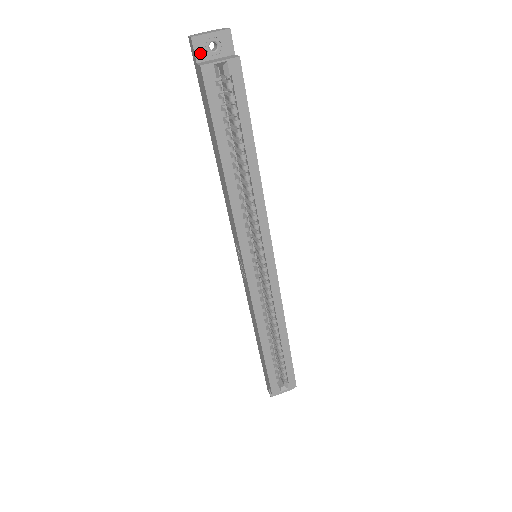
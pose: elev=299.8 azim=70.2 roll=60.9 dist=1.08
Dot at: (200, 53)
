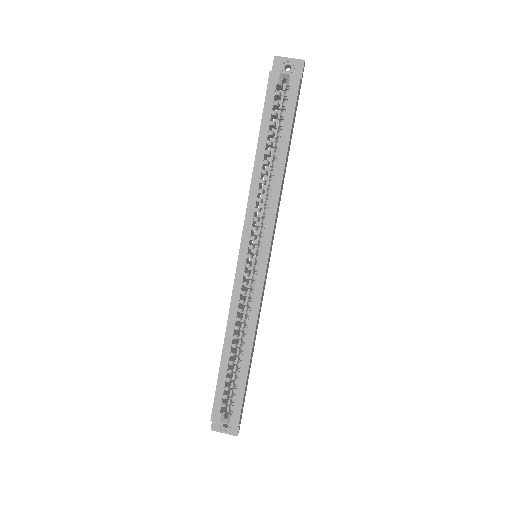
Dot at: (276, 69)
